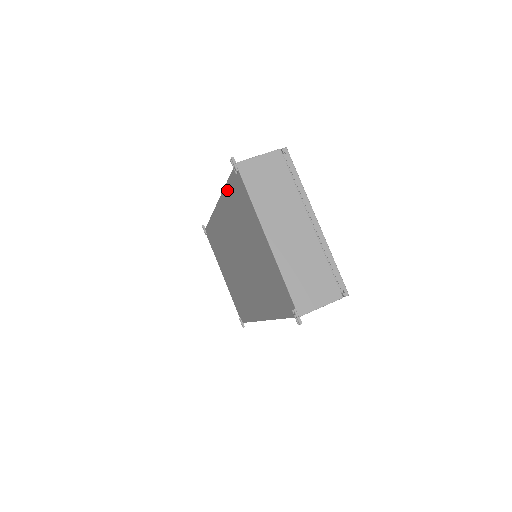
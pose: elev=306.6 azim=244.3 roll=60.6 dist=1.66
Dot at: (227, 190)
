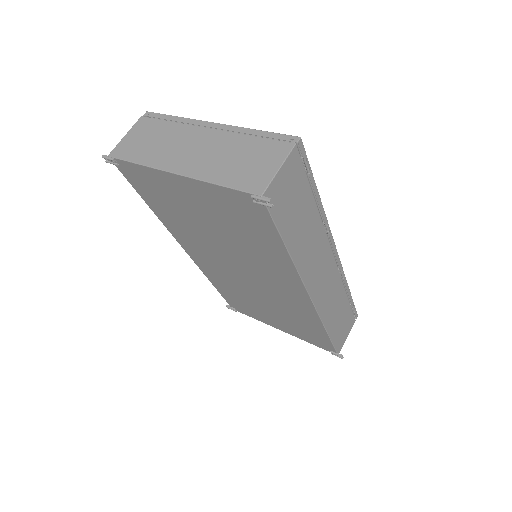
Dot at: (152, 207)
